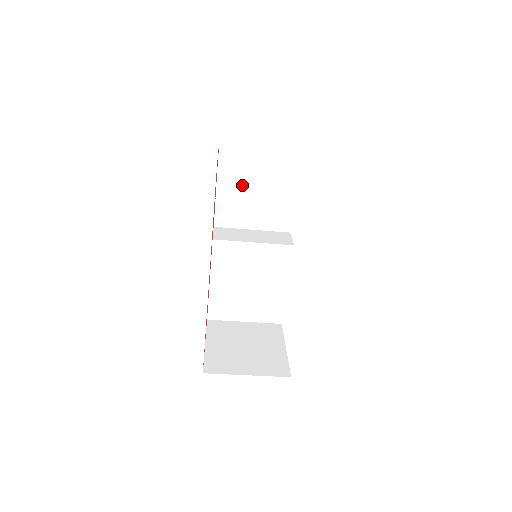
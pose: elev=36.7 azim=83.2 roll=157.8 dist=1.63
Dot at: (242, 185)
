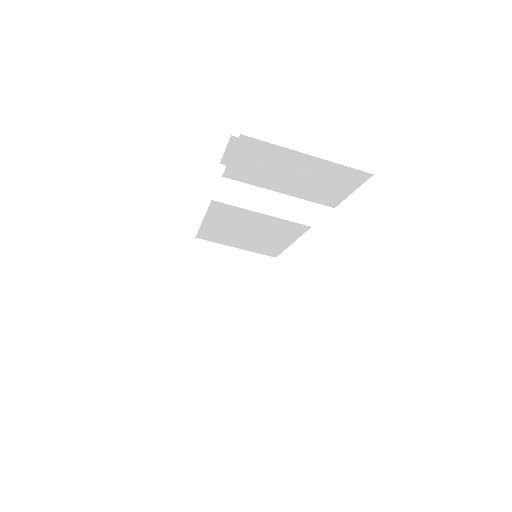
Dot at: (262, 176)
